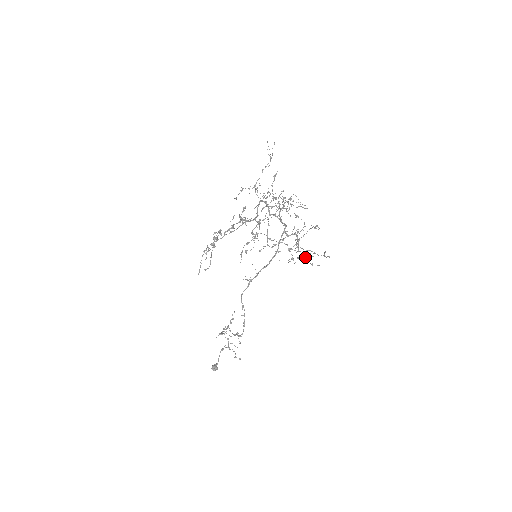
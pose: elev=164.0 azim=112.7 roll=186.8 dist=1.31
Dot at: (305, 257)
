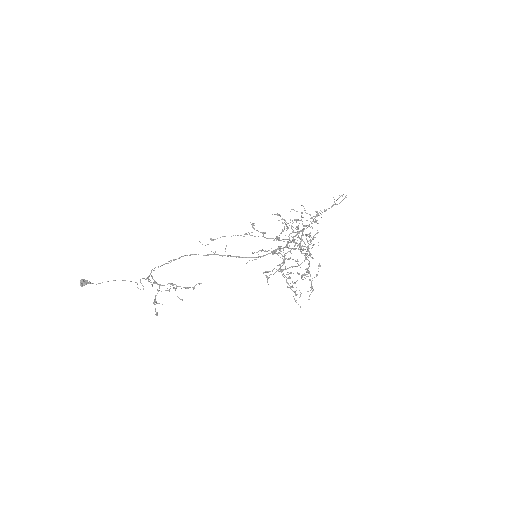
Dot at: occluded
